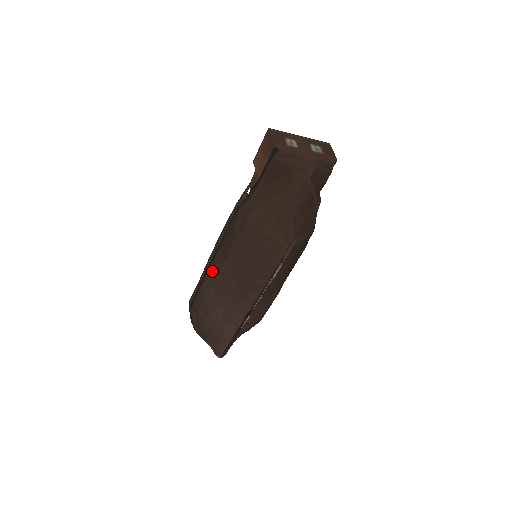
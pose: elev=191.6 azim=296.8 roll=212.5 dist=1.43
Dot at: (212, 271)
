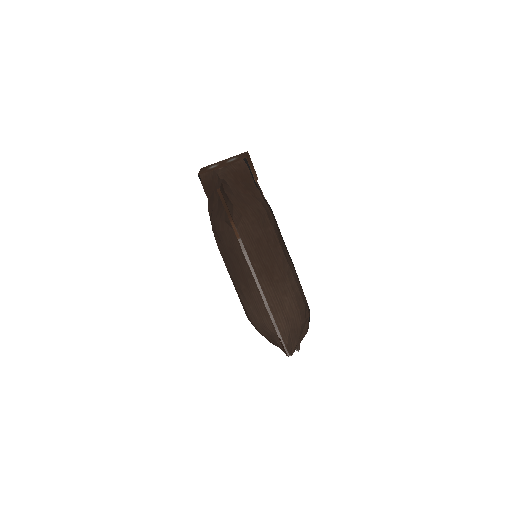
Dot at: occluded
